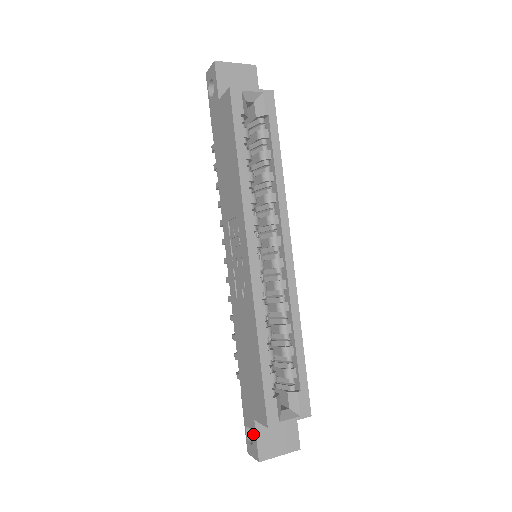
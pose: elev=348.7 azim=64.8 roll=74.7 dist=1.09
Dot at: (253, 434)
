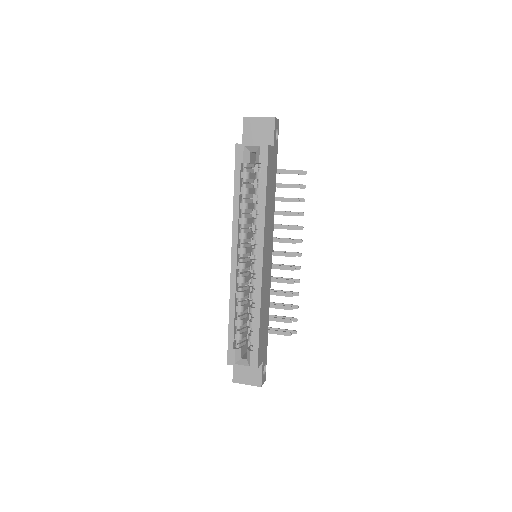
Dot at: occluded
